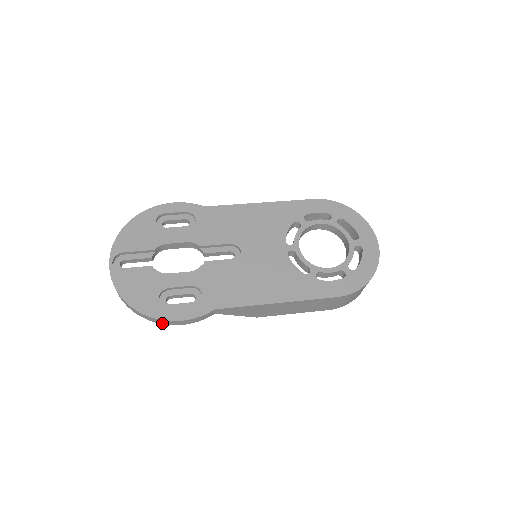
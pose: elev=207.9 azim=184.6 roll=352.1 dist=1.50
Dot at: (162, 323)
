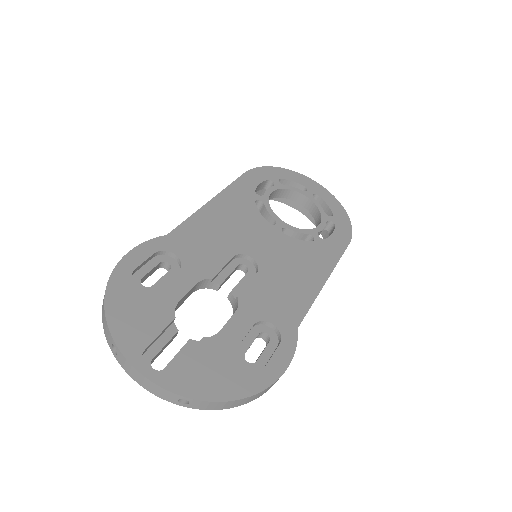
Dot at: (267, 390)
